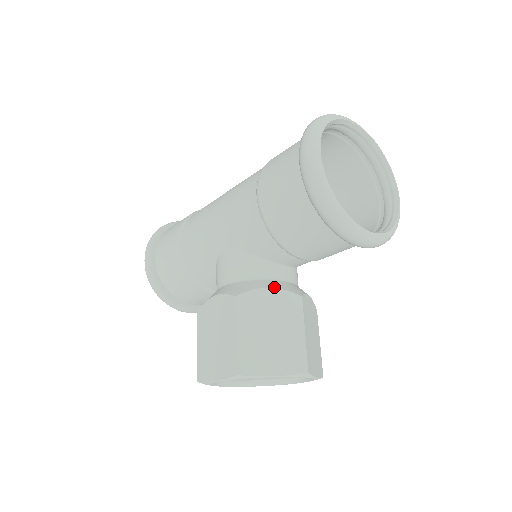
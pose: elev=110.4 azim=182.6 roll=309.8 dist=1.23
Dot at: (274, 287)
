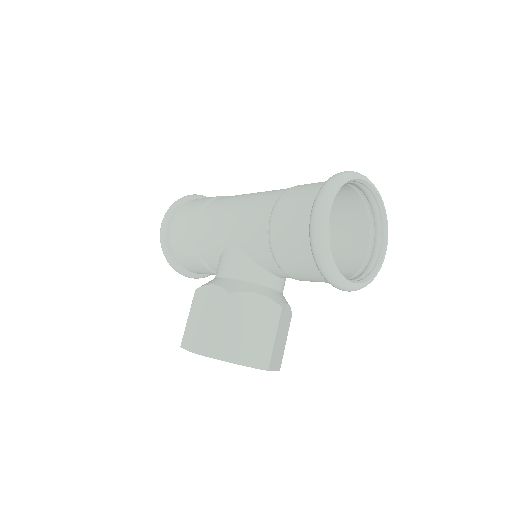
Dot at: (262, 294)
